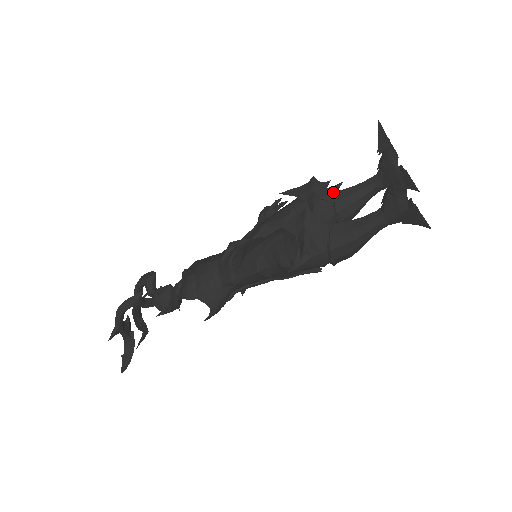
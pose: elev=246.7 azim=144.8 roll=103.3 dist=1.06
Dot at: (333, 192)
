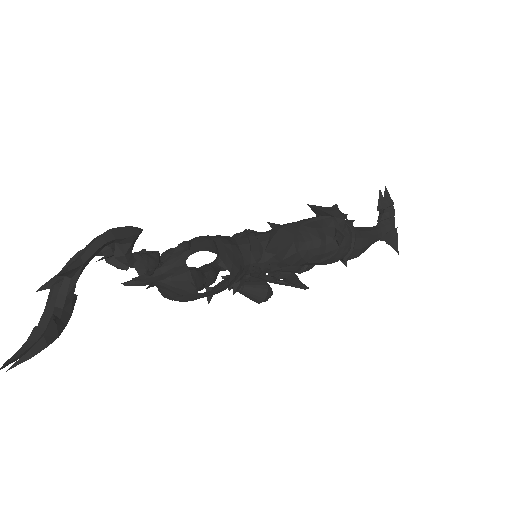
Dot at: occluded
